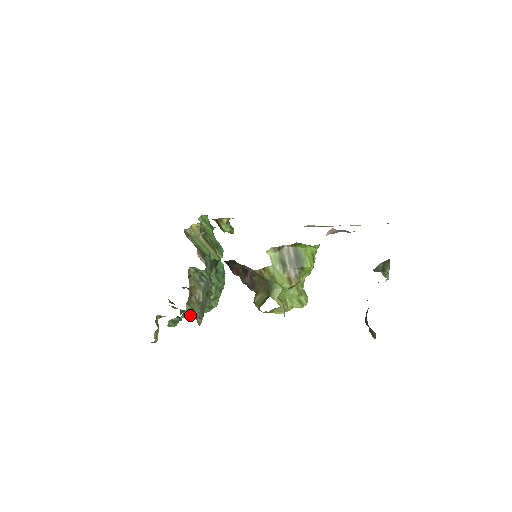
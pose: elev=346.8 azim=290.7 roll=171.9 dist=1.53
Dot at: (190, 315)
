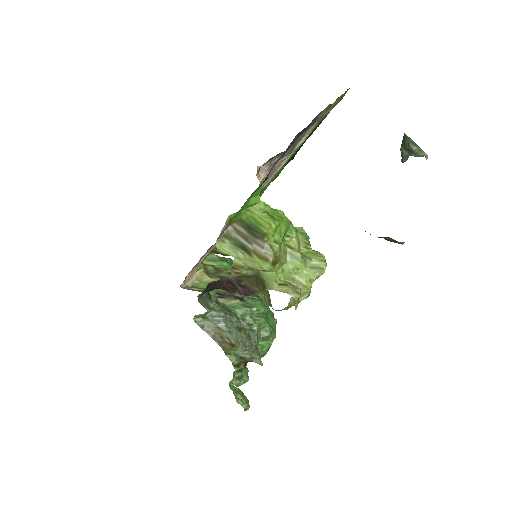
Dot at: (244, 362)
